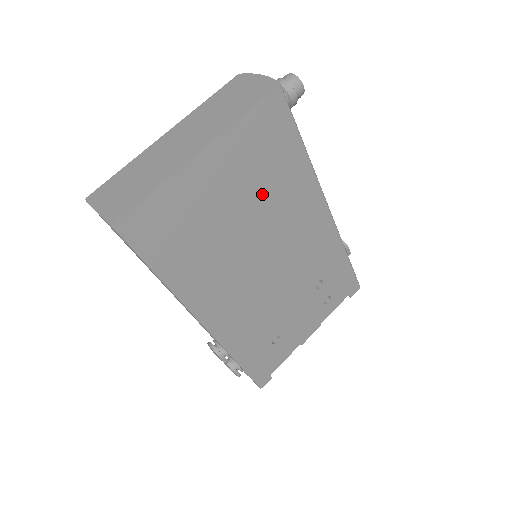
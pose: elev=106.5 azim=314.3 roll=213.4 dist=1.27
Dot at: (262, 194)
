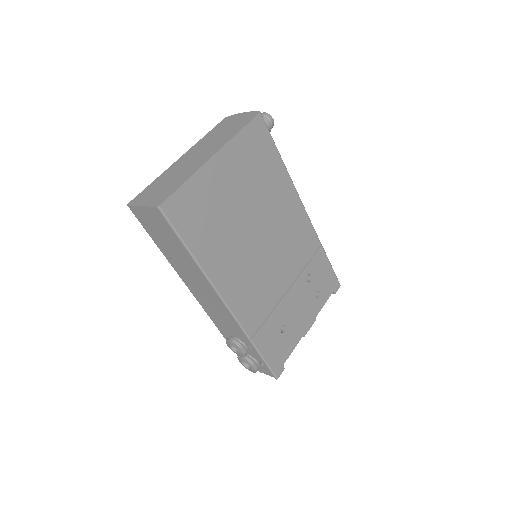
Dot at: (258, 193)
